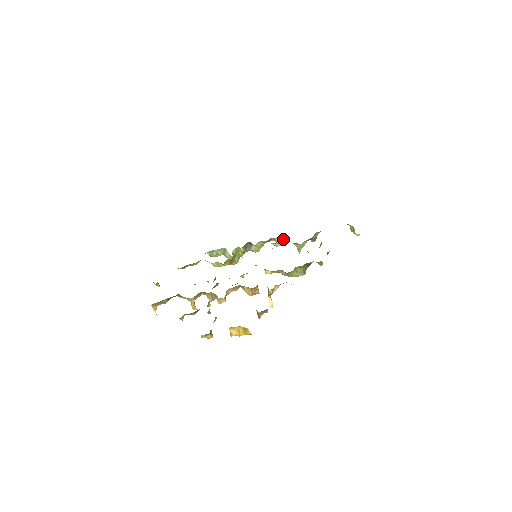
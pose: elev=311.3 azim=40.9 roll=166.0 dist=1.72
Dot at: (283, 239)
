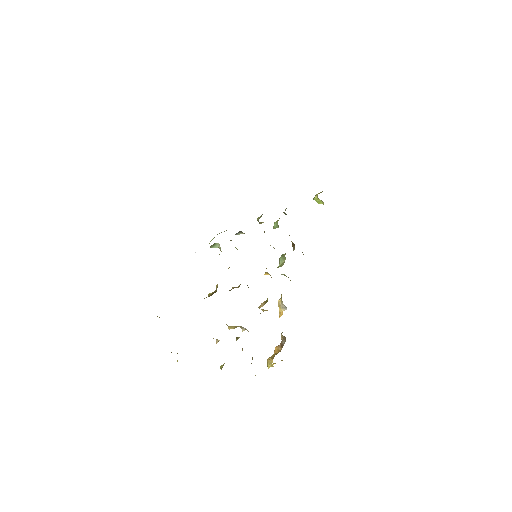
Dot at: occluded
